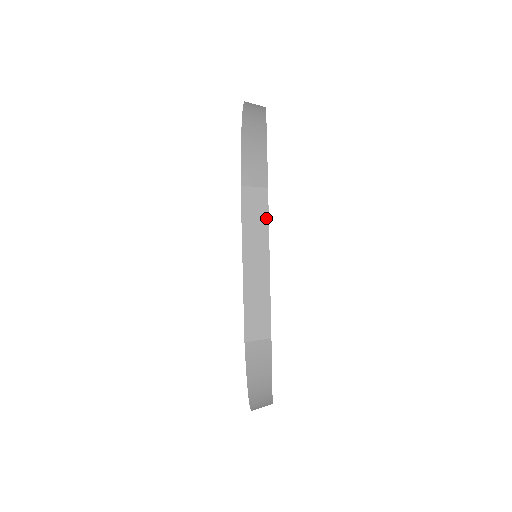
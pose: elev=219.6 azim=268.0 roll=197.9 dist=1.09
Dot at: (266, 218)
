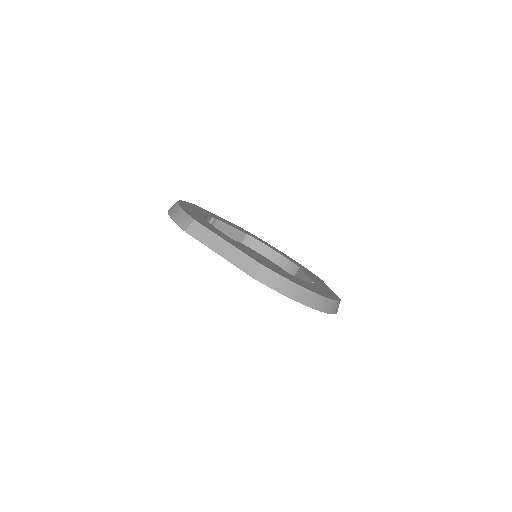
Dot at: (206, 229)
